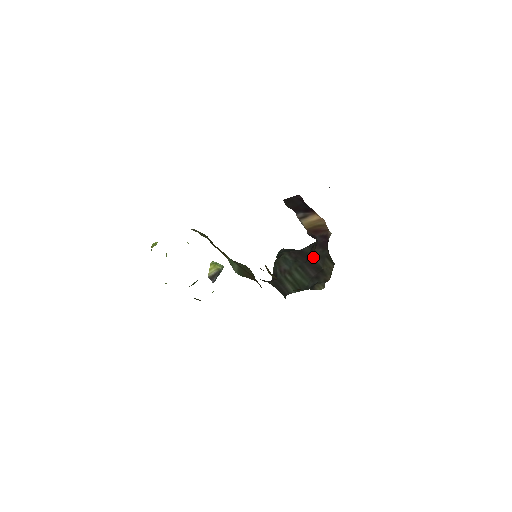
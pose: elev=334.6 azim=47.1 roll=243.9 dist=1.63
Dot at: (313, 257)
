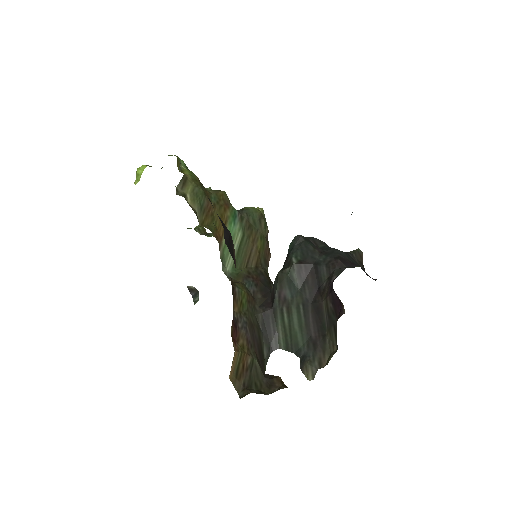
Dot at: (322, 303)
